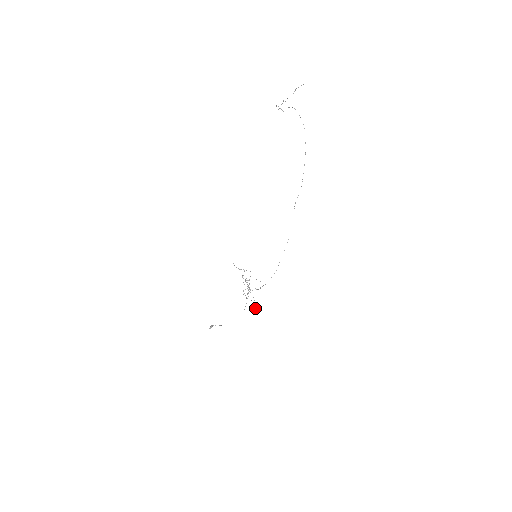
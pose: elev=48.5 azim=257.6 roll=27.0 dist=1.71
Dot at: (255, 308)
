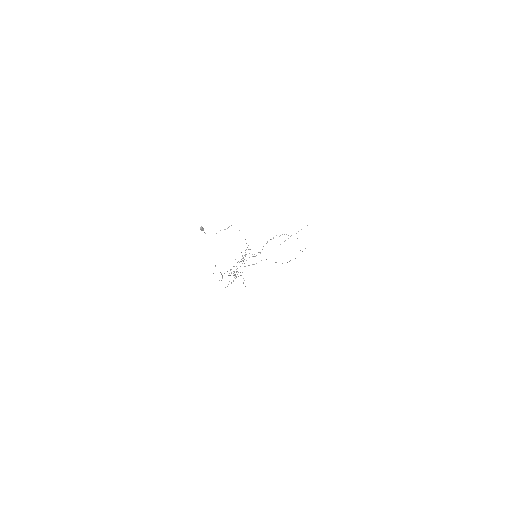
Dot at: (266, 243)
